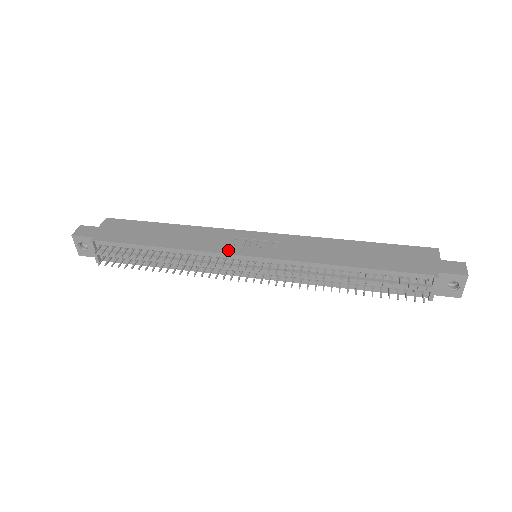
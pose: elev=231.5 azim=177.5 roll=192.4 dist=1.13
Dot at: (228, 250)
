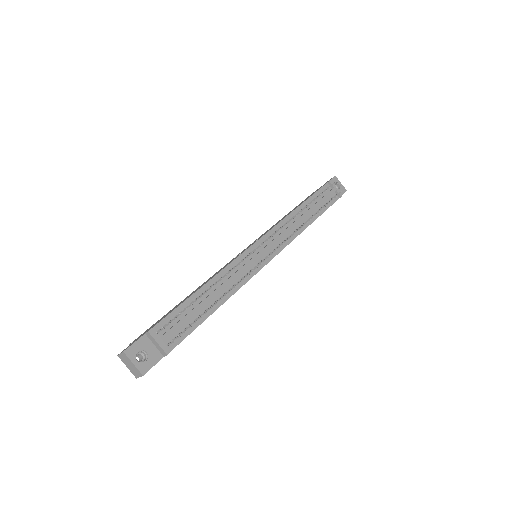
Dot at: (241, 253)
